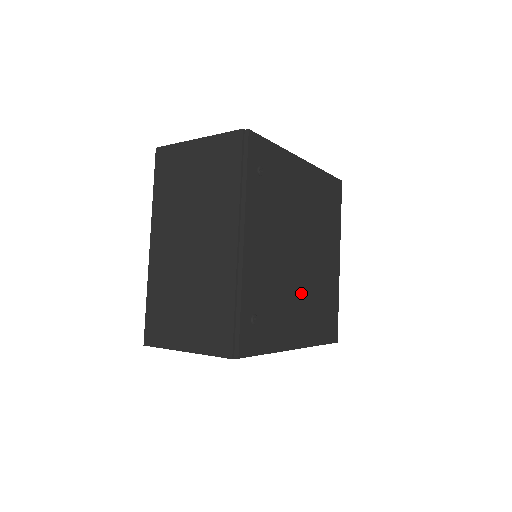
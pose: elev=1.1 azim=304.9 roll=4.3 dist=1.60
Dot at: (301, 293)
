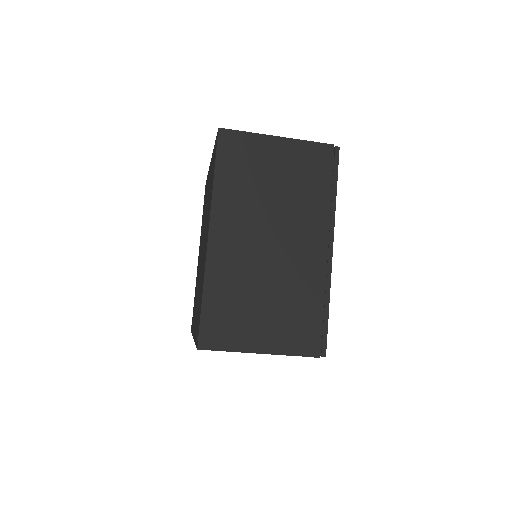
Dot at: occluded
